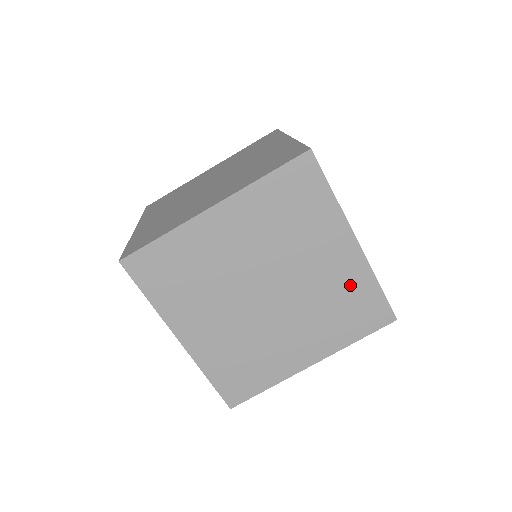
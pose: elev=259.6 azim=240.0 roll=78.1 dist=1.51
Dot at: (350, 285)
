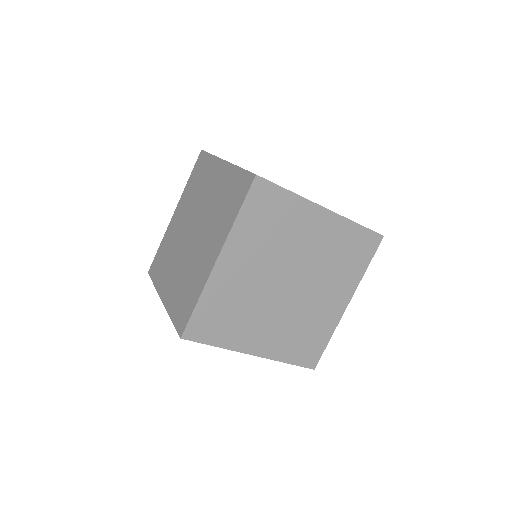
Dot at: (339, 239)
